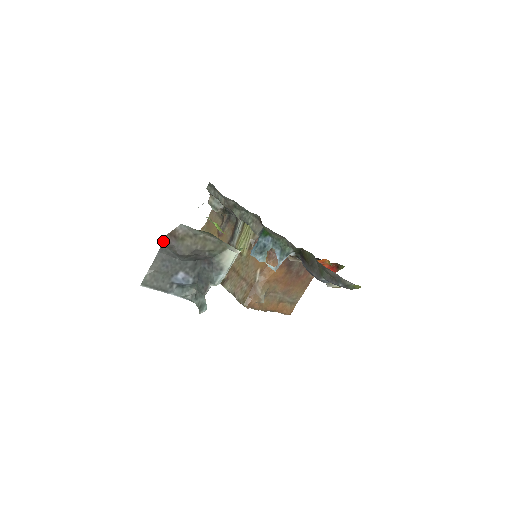
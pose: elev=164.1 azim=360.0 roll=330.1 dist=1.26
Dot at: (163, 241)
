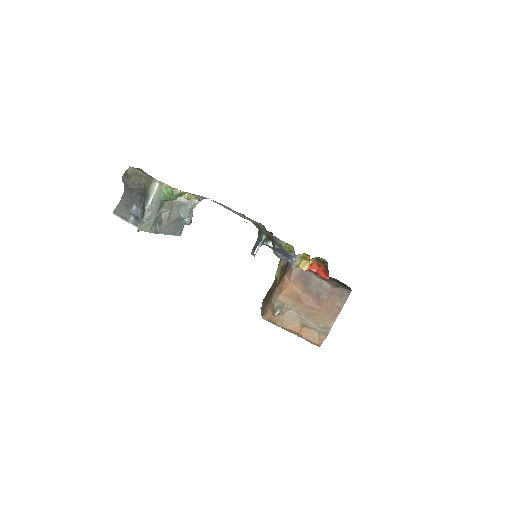
Dot at: (122, 179)
